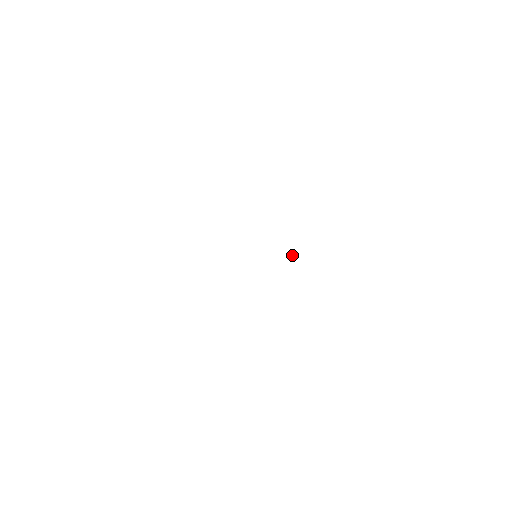
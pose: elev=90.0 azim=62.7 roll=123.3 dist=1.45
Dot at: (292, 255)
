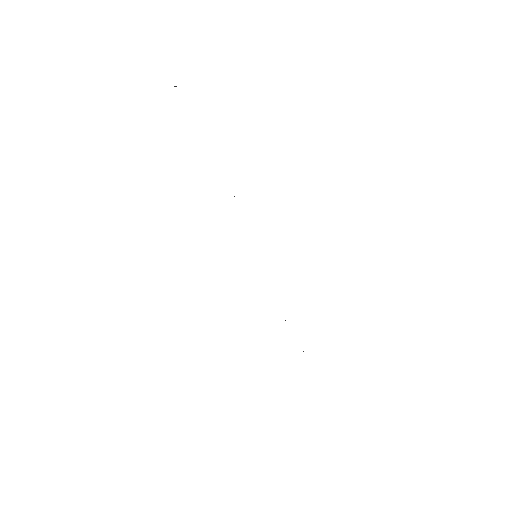
Dot at: occluded
